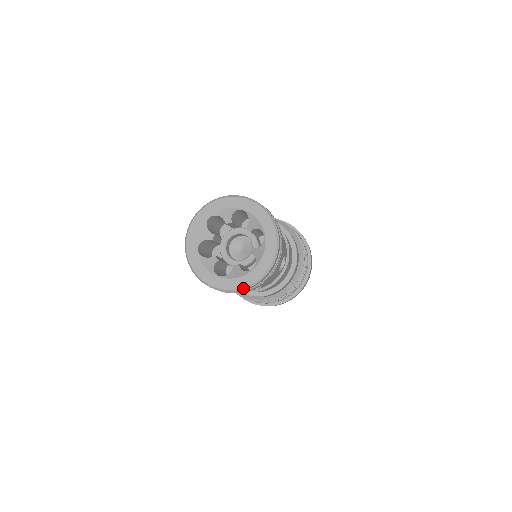
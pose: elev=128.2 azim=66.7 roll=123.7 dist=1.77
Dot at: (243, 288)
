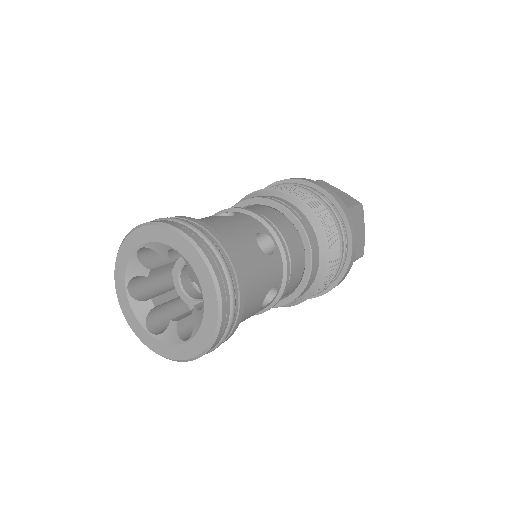
Dot at: (176, 360)
